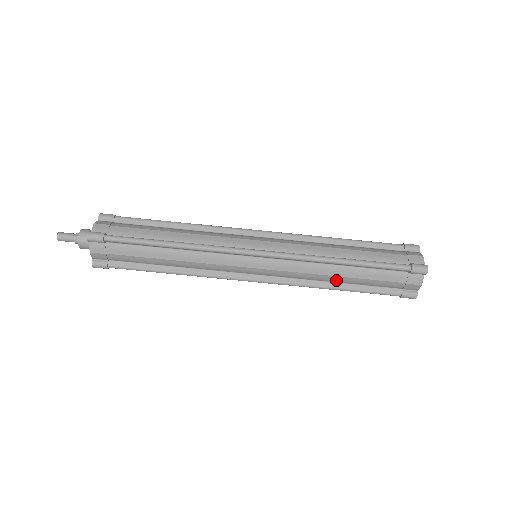
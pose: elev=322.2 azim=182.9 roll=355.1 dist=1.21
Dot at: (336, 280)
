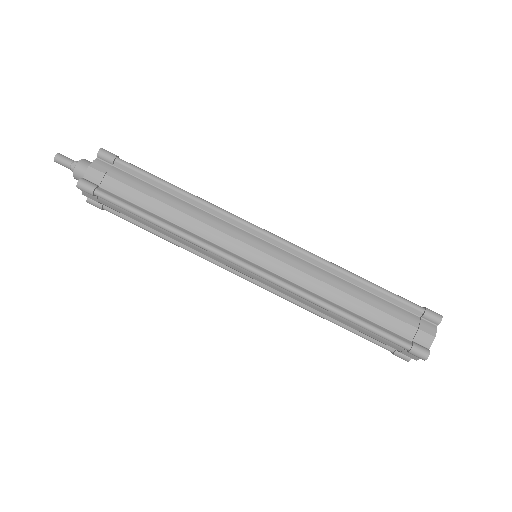
Dot at: (329, 316)
